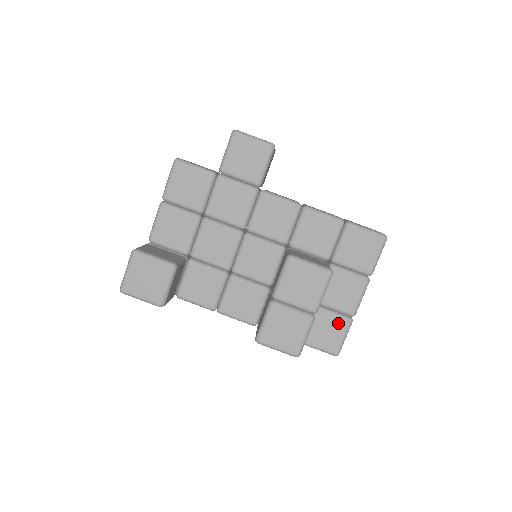
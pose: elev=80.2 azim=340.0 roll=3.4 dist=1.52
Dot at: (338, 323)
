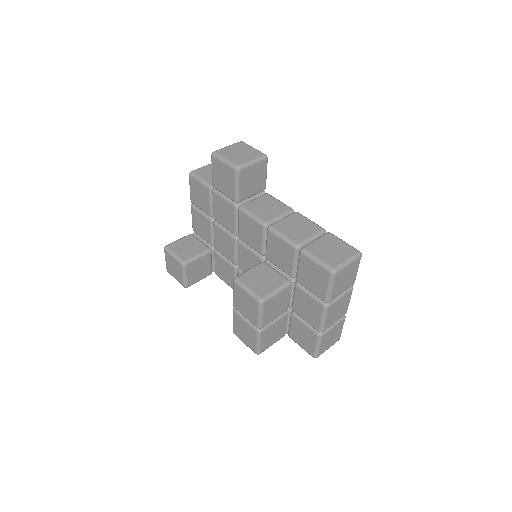
Dot at: (309, 333)
